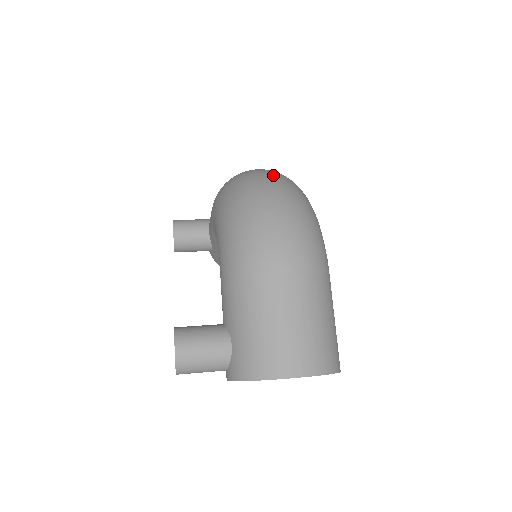
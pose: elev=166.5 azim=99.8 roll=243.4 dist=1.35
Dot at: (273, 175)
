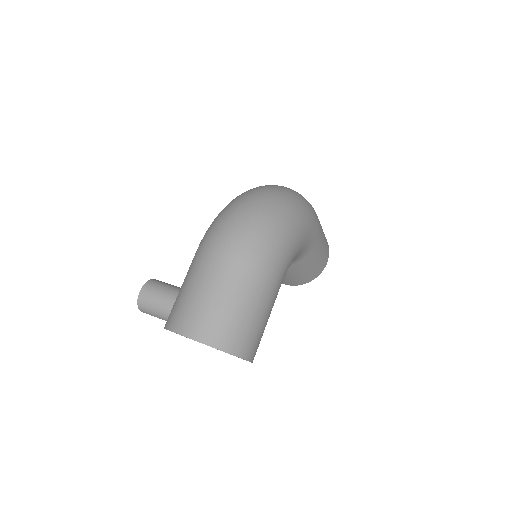
Dot at: (274, 190)
